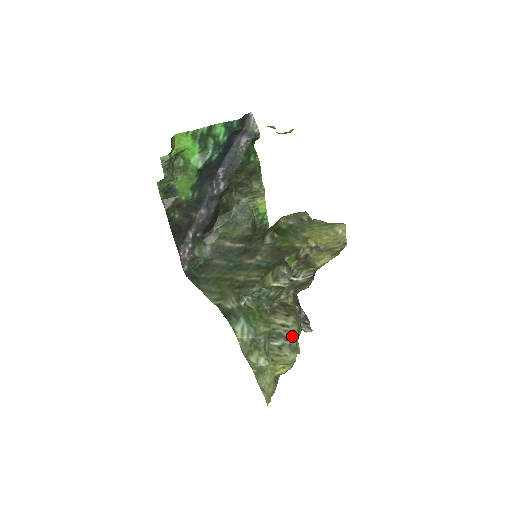
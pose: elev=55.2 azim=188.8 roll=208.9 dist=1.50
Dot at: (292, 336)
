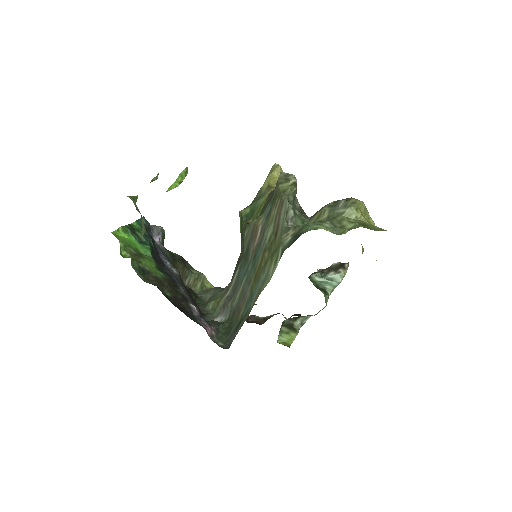
Dot at: occluded
